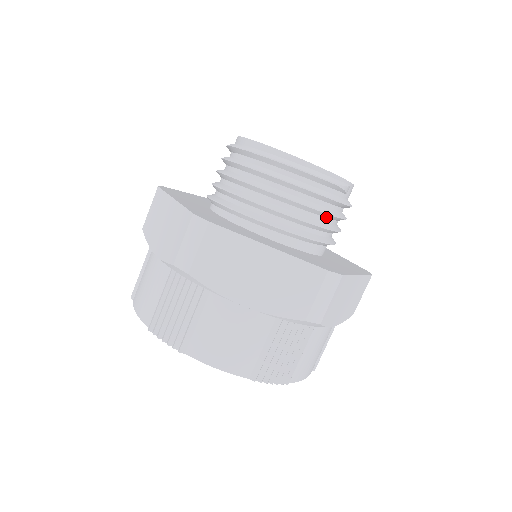
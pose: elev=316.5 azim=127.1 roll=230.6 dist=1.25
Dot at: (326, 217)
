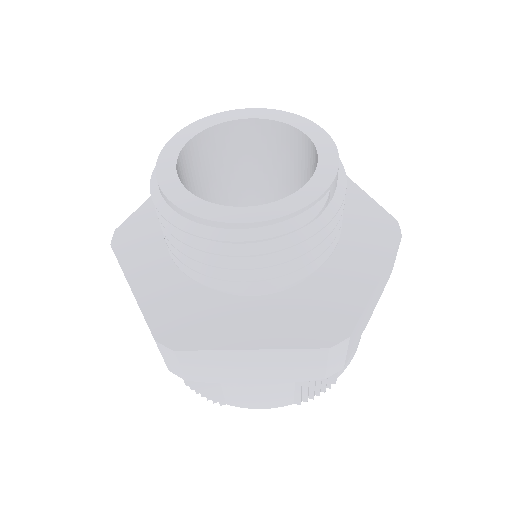
Dot at: occluded
